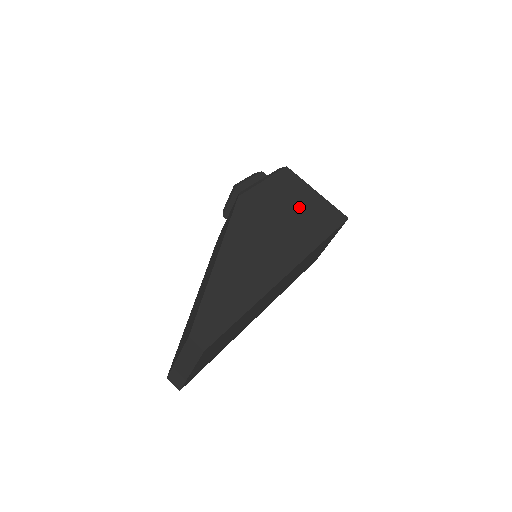
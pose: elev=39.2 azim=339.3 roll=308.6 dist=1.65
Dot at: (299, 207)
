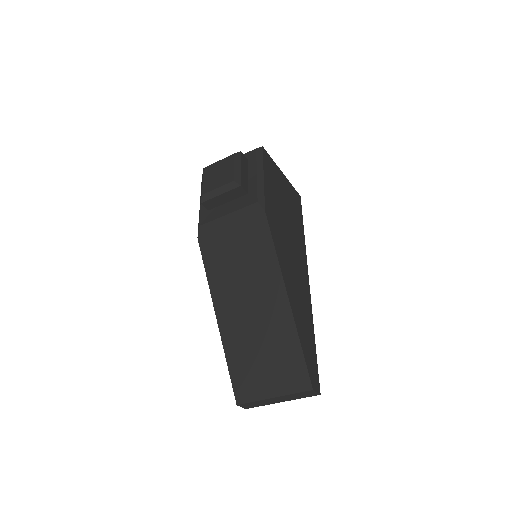
Dot at: (285, 201)
